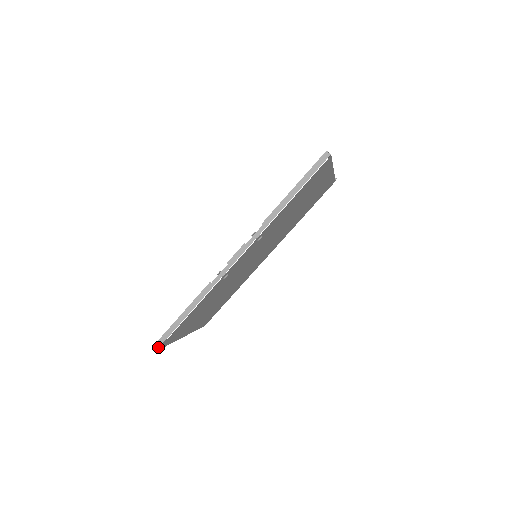
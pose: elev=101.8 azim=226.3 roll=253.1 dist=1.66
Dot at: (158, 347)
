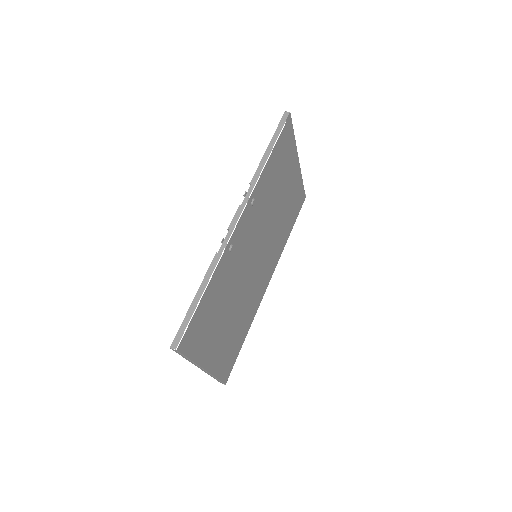
Dot at: (177, 344)
